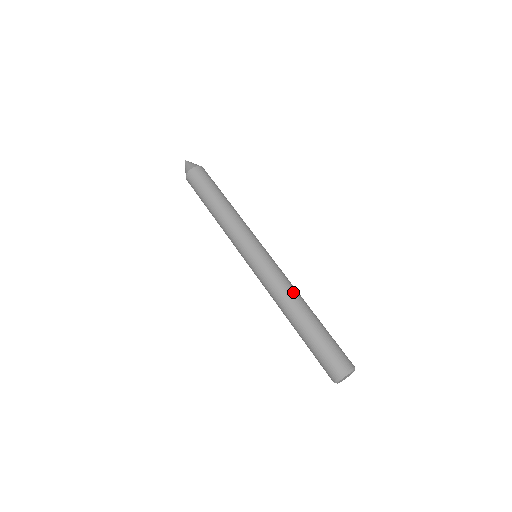
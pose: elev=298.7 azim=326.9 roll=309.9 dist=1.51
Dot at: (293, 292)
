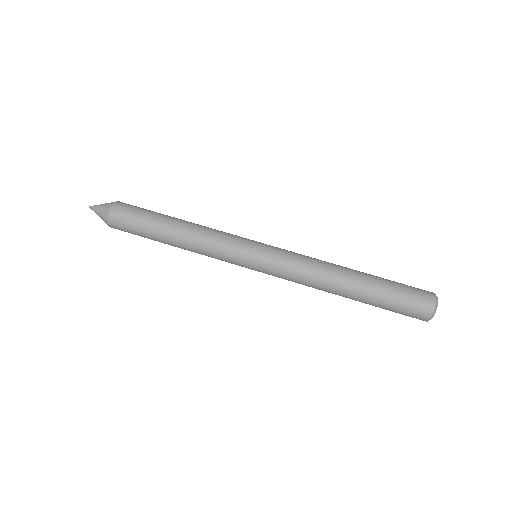
Dot at: (327, 262)
